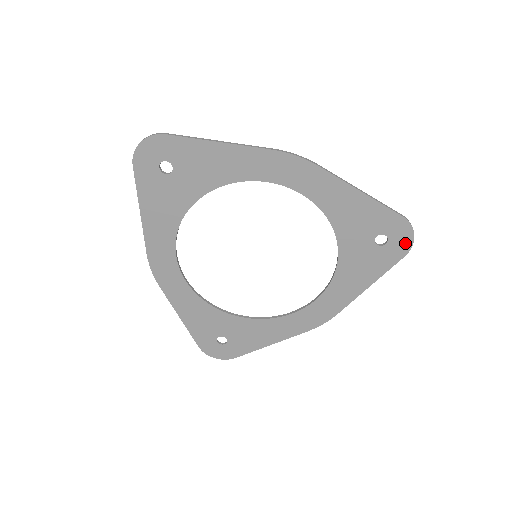
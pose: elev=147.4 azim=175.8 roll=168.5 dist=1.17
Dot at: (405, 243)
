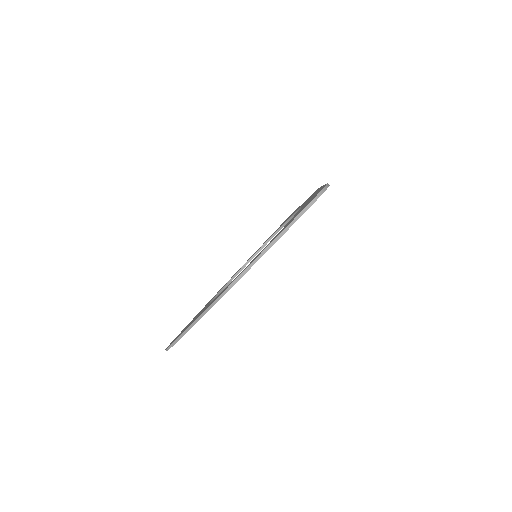
Dot at: occluded
